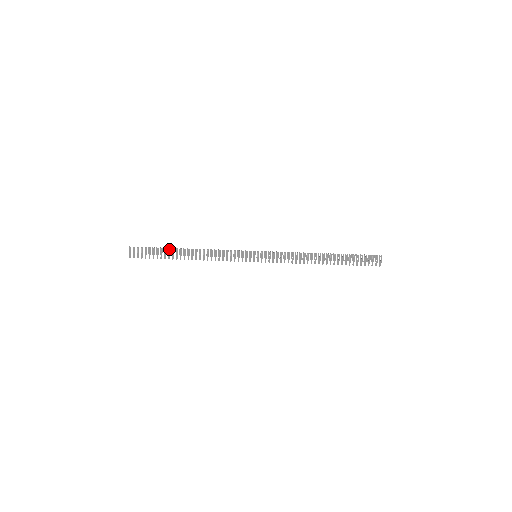
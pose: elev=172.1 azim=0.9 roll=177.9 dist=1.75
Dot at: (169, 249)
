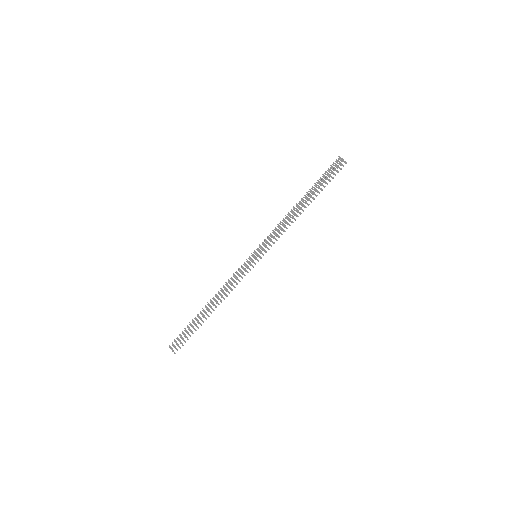
Dot at: (195, 318)
